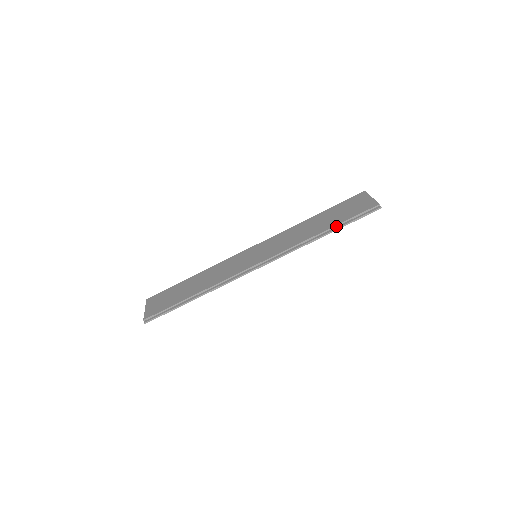
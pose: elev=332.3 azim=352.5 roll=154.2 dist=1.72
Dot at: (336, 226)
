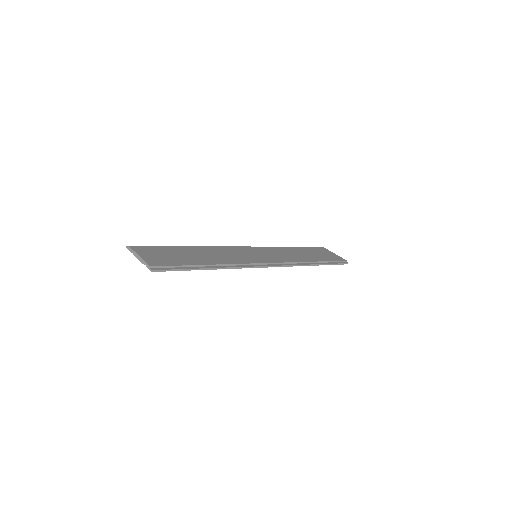
Dot at: (322, 262)
